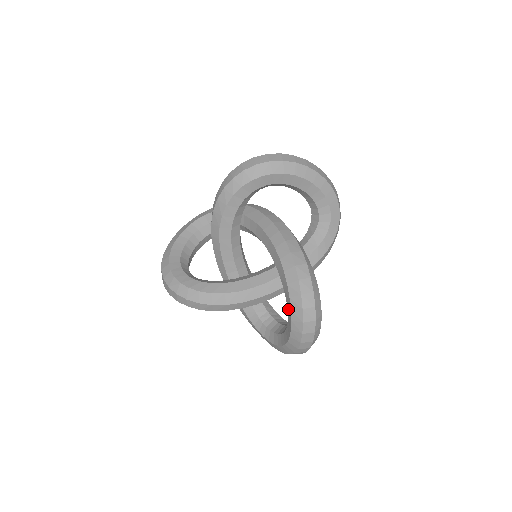
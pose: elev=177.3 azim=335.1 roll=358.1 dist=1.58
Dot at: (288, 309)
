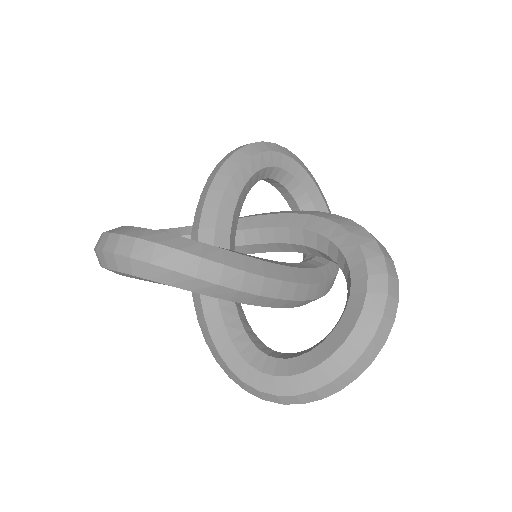
Dot at: (354, 268)
